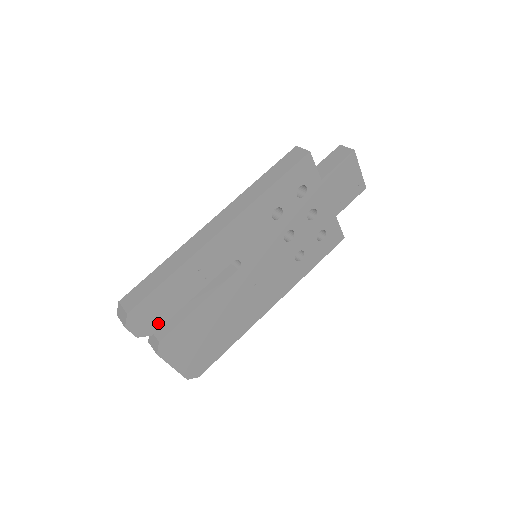
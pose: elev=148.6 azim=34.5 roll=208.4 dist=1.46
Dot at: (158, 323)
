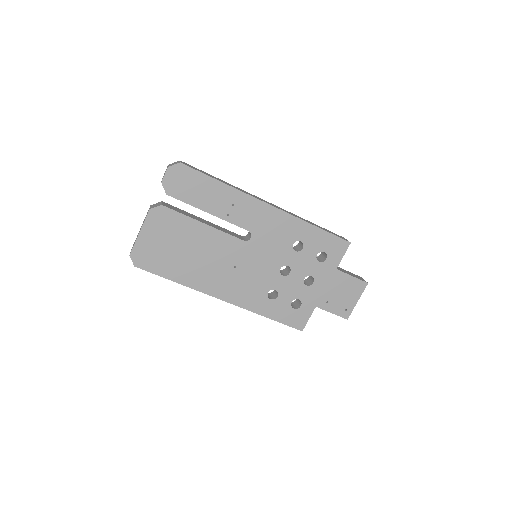
Dot at: (179, 194)
